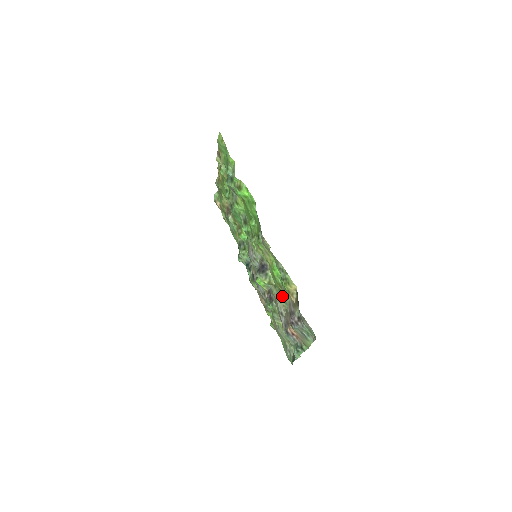
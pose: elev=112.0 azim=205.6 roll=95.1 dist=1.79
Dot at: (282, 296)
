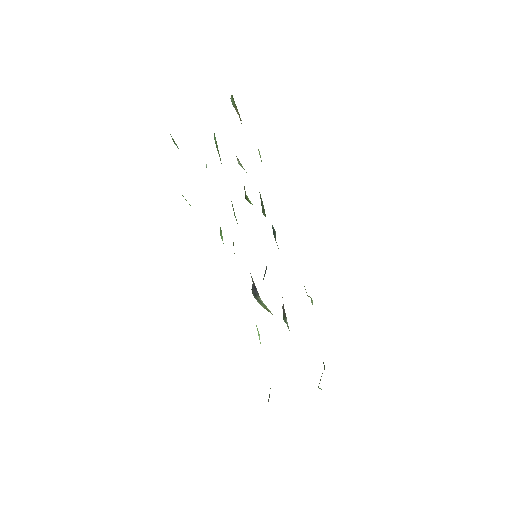
Dot at: occluded
